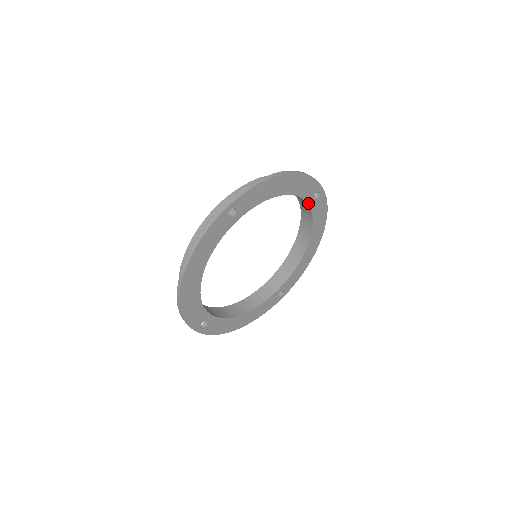
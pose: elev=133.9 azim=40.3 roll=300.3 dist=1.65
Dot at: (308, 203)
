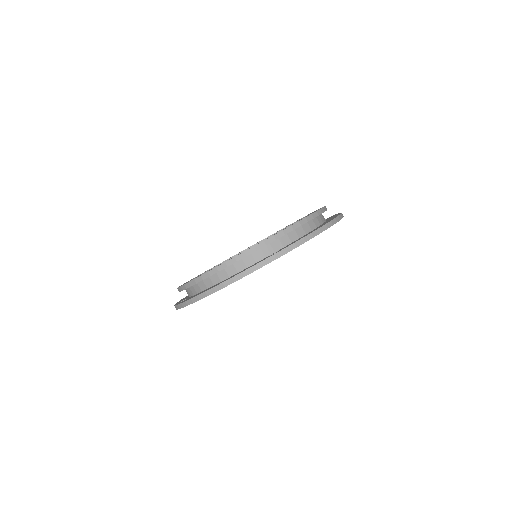
Dot at: occluded
